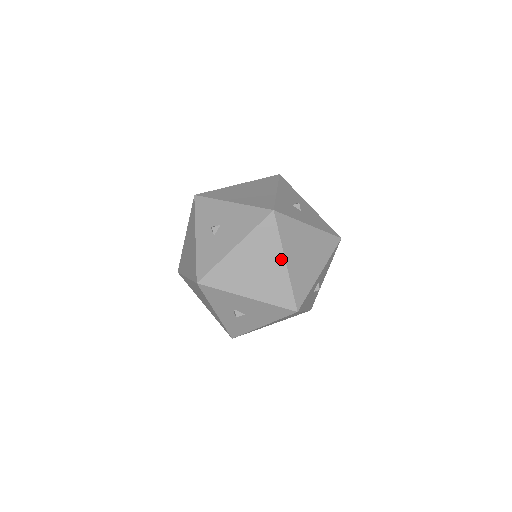
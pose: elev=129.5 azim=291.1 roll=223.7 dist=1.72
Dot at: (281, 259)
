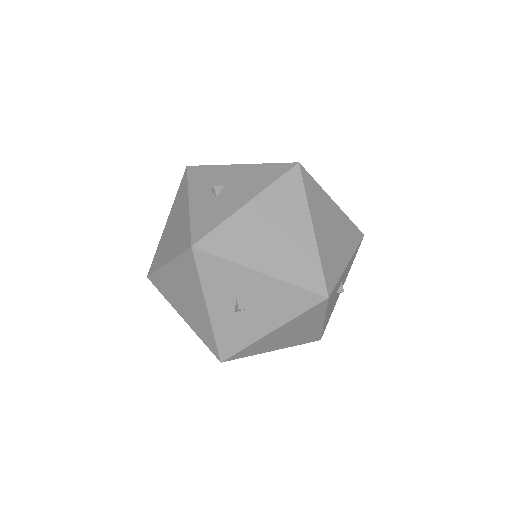
Dot at: (307, 224)
